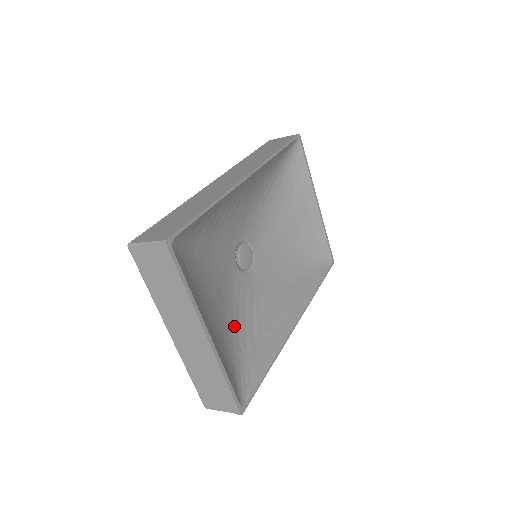
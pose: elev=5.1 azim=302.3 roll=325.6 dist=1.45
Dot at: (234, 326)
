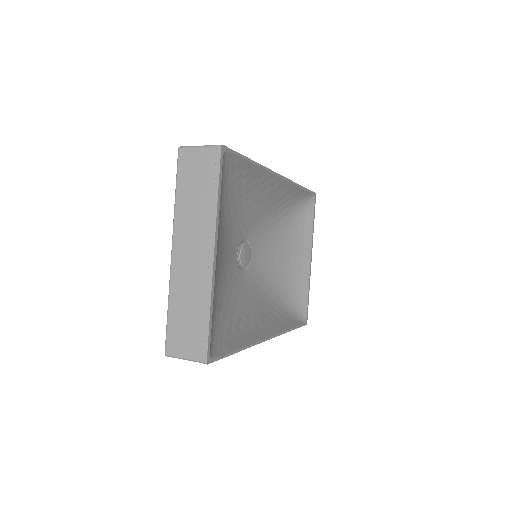
Dot at: (221, 294)
